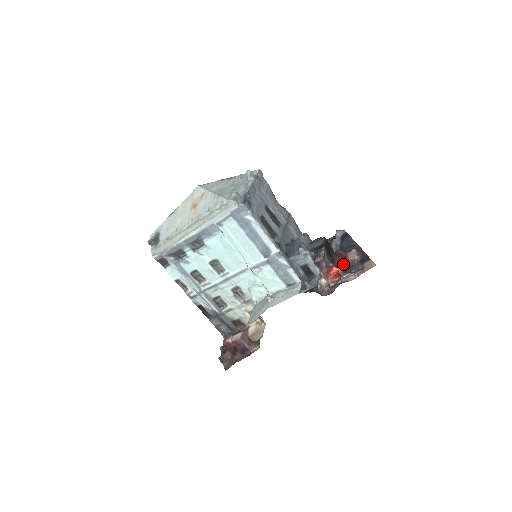
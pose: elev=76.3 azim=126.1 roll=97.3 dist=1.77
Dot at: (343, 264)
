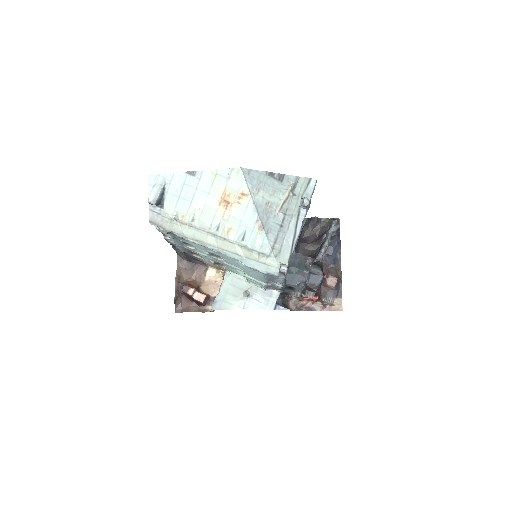
Dot at: occluded
